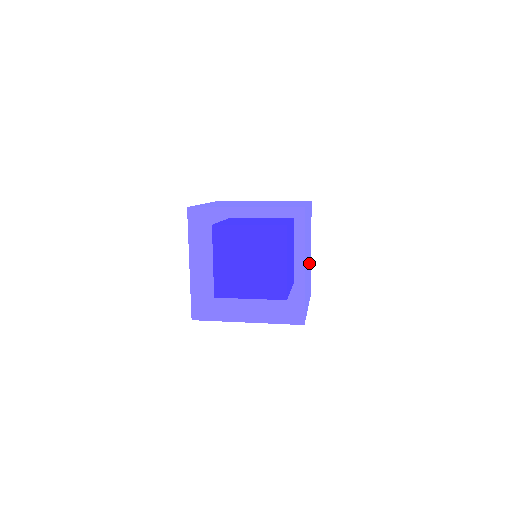
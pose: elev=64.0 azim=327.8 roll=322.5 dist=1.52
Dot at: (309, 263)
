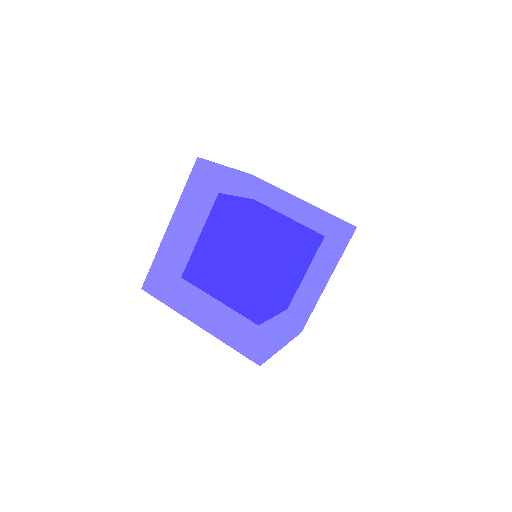
Dot at: (314, 296)
